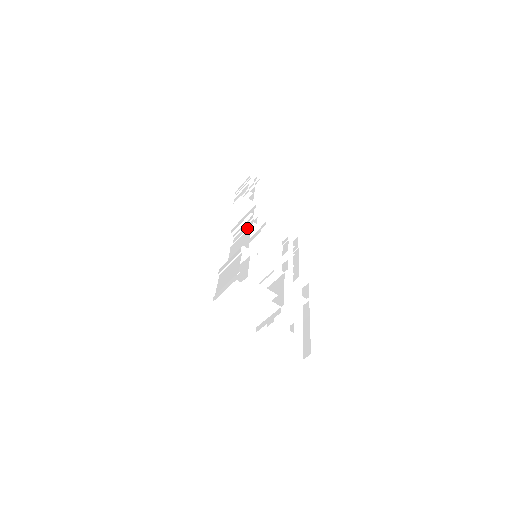
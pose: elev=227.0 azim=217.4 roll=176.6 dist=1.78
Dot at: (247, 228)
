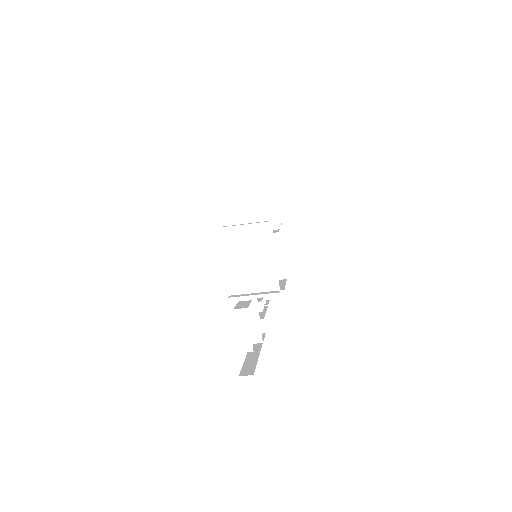
Dot at: occluded
